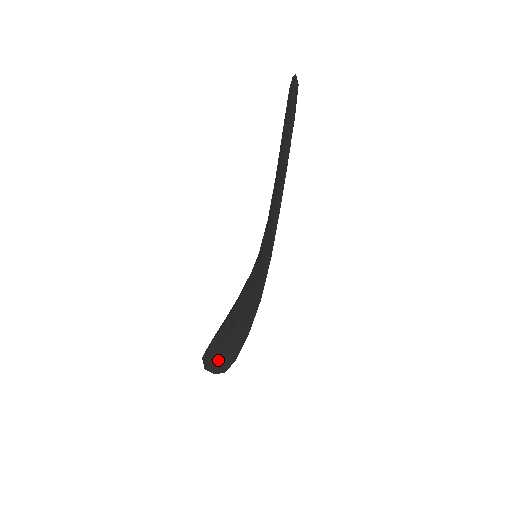
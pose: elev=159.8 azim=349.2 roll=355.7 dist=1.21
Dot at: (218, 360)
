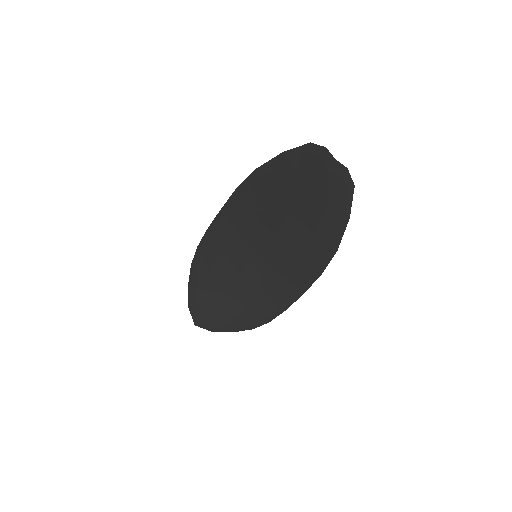
Dot at: (236, 325)
